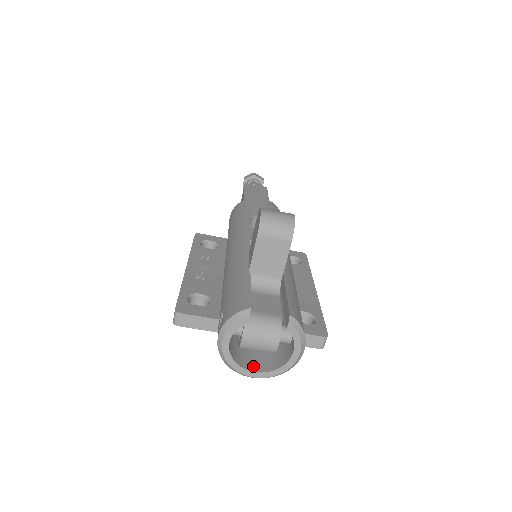
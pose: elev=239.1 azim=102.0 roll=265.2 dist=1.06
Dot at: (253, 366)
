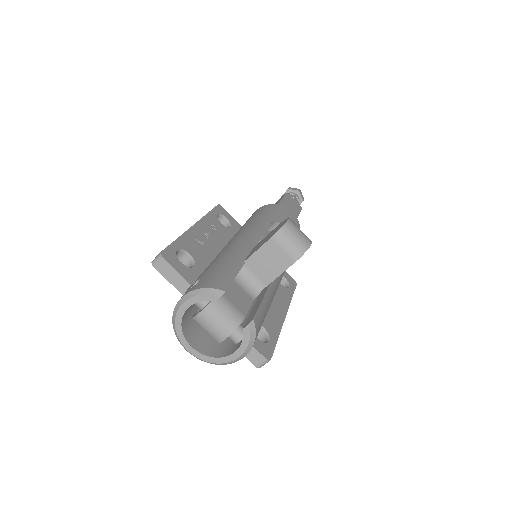
Dot at: (193, 341)
